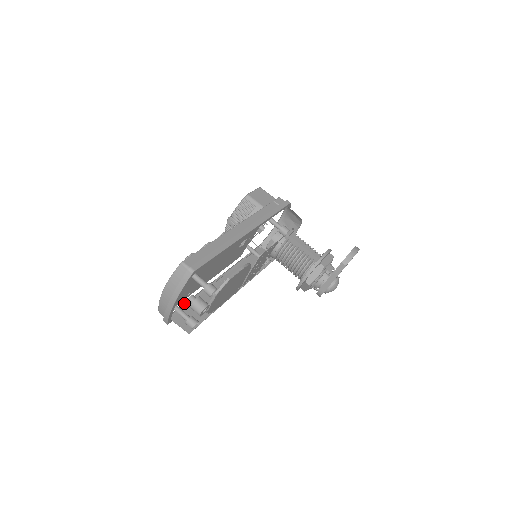
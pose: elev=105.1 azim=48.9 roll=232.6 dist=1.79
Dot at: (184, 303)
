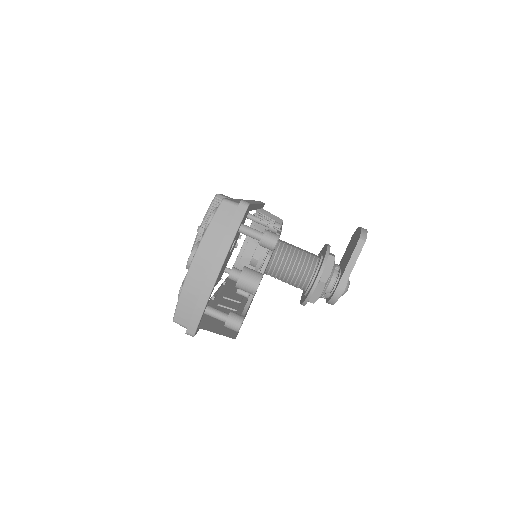
Dot at: occluded
